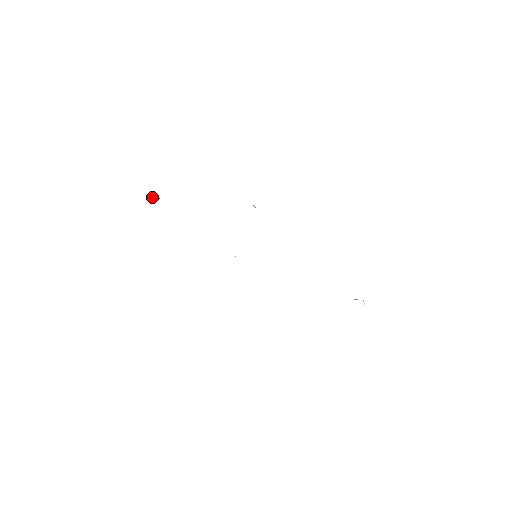
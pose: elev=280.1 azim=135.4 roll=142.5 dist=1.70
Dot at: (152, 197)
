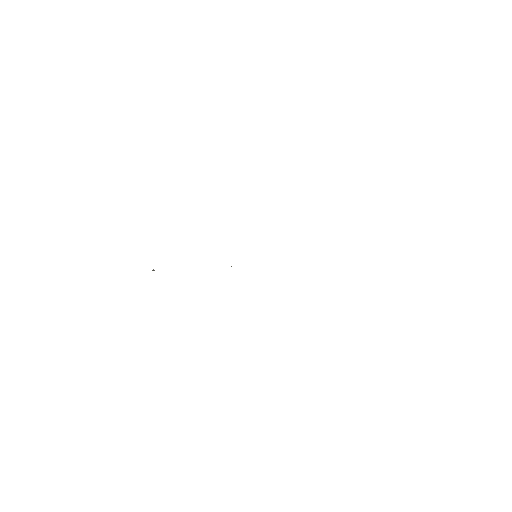
Dot at: occluded
